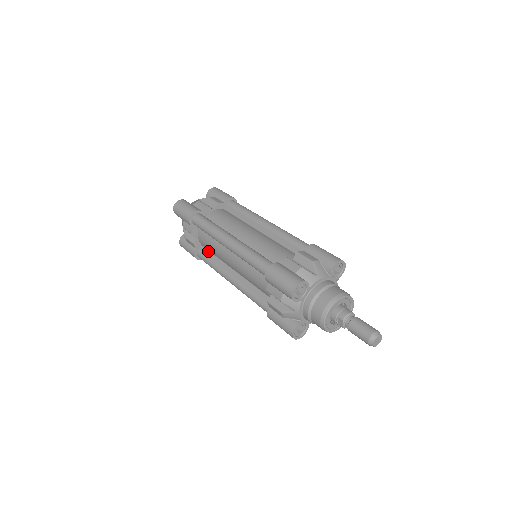
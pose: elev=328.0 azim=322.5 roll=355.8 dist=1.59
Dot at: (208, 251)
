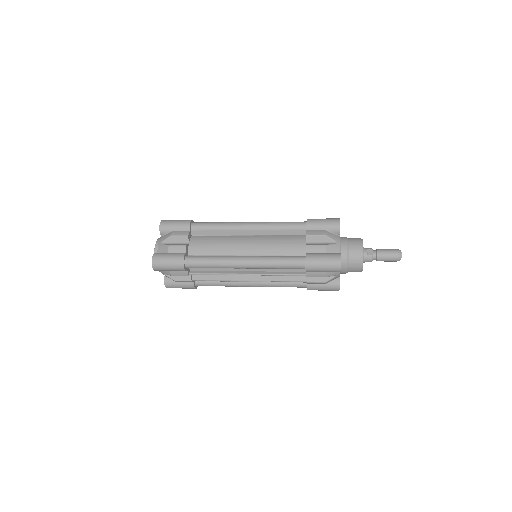
Dot at: (199, 255)
